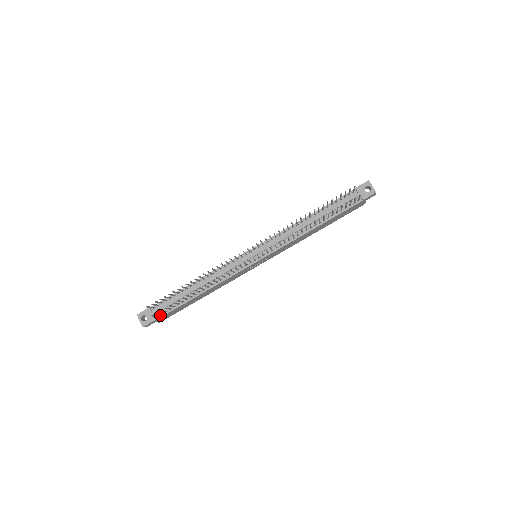
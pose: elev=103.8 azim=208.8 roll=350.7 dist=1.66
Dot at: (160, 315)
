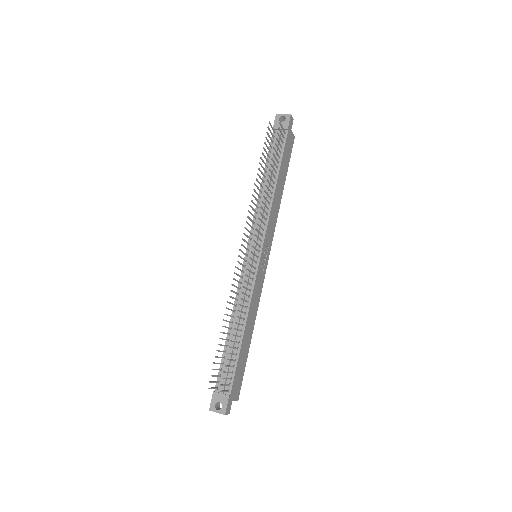
Dot at: (229, 388)
